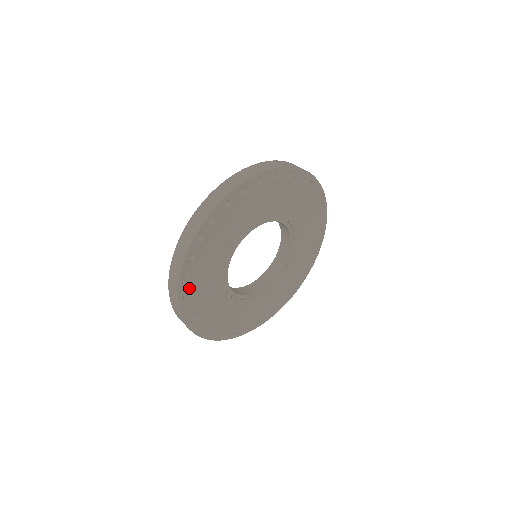
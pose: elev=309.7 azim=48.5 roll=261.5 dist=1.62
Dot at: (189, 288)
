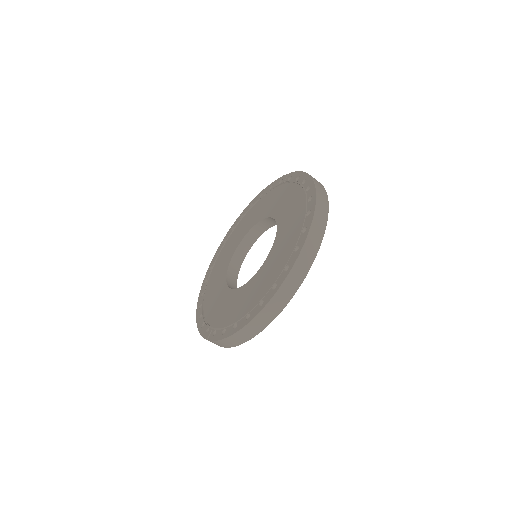
Dot at: occluded
